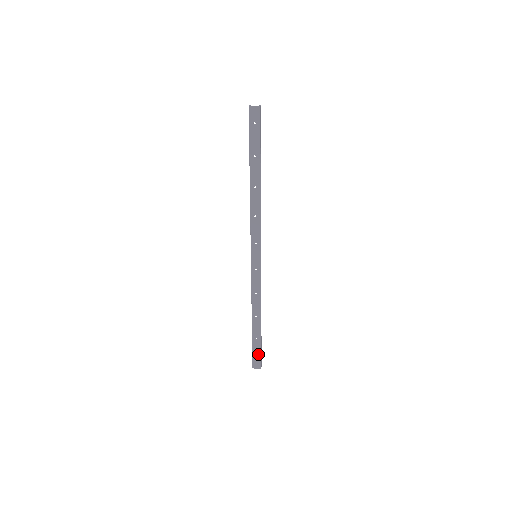
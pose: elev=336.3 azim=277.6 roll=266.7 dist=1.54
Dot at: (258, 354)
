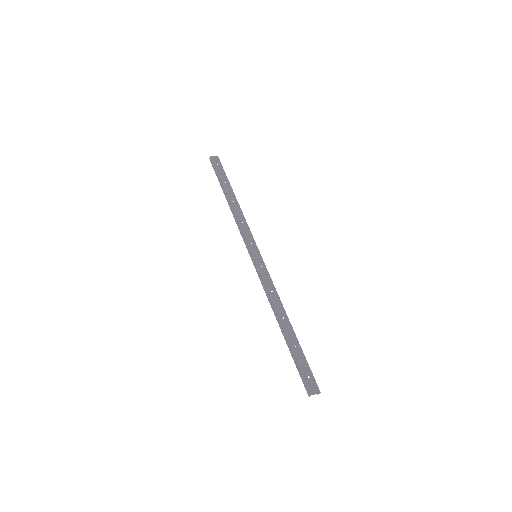
Dot at: (307, 369)
